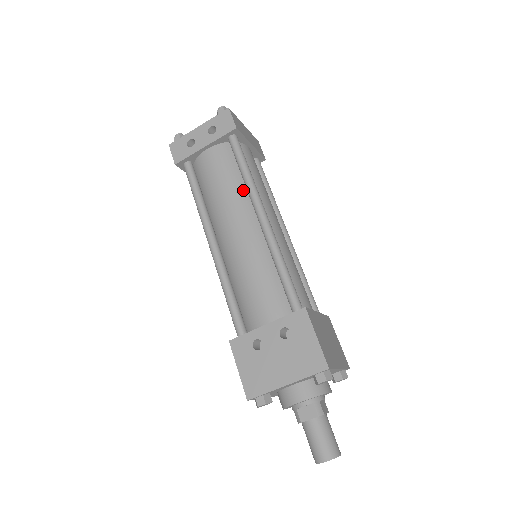
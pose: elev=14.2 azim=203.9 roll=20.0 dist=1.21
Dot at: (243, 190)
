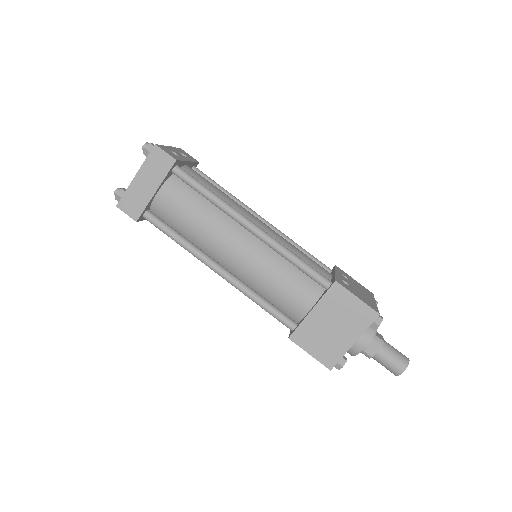
Dot at: occluded
